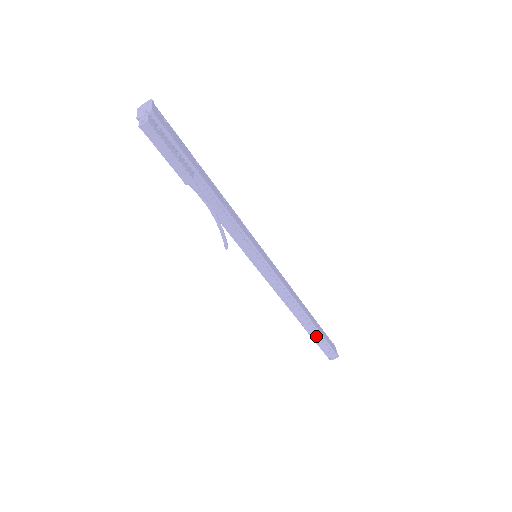
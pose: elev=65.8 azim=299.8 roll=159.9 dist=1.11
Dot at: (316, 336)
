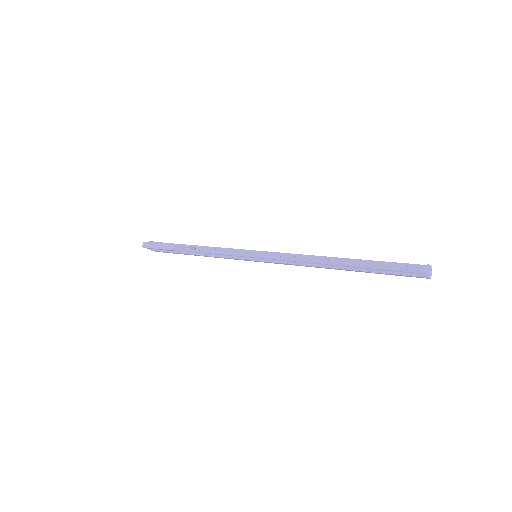
Dot at: (371, 266)
